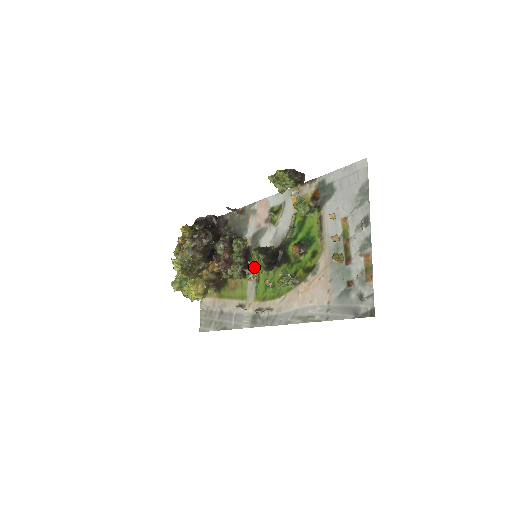
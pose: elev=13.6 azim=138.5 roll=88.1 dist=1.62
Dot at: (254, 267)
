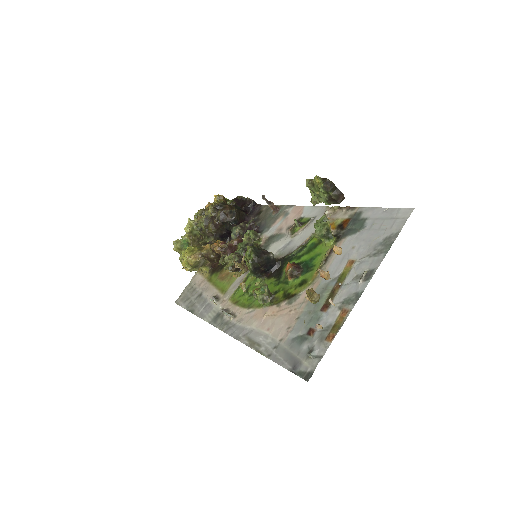
Dot at: (245, 265)
